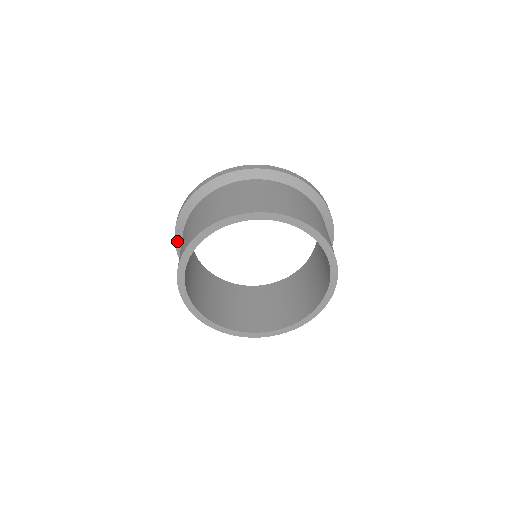
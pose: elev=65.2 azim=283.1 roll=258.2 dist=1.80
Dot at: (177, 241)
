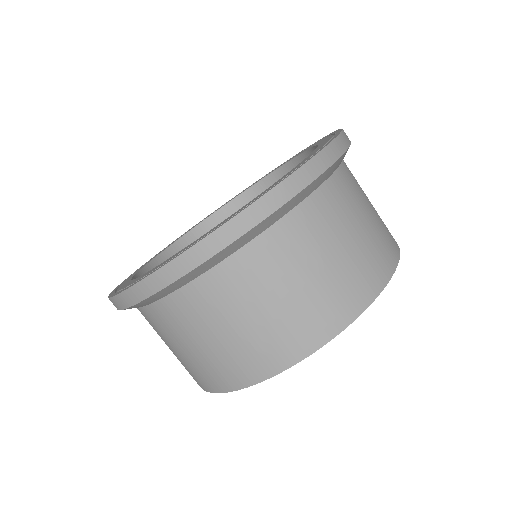
Dot at: occluded
